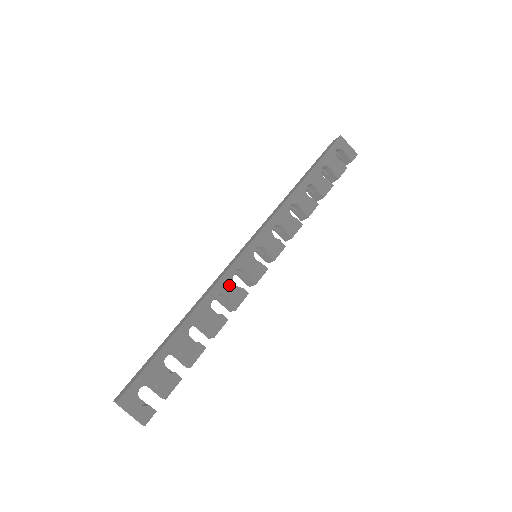
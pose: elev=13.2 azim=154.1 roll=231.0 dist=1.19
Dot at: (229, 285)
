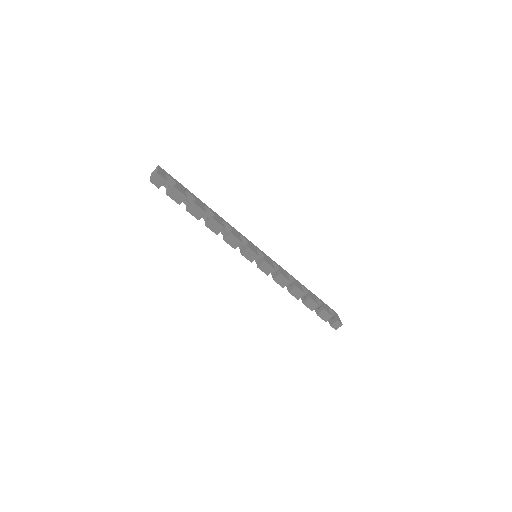
Dot at: (237, 233)
